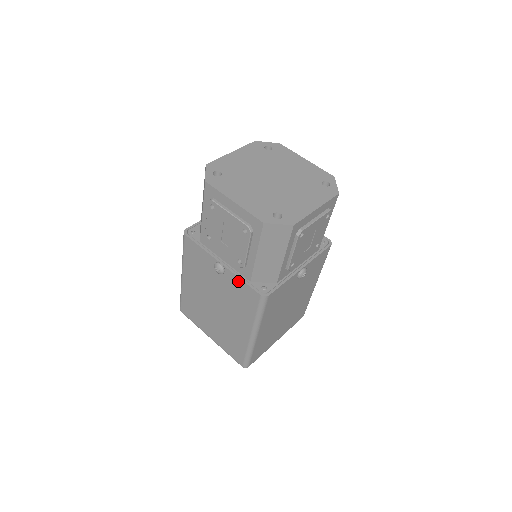
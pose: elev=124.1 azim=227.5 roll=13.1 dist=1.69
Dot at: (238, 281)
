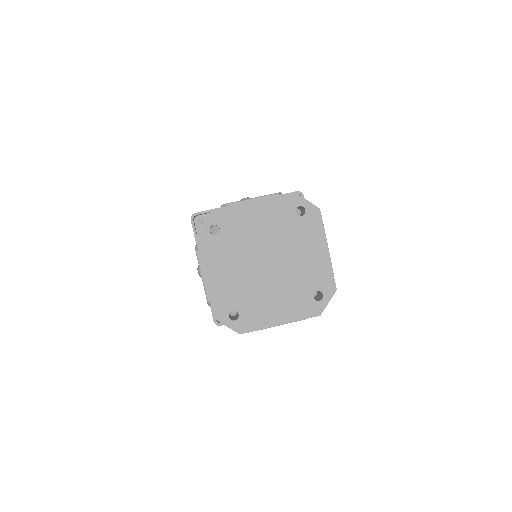
Dot at: occluded
